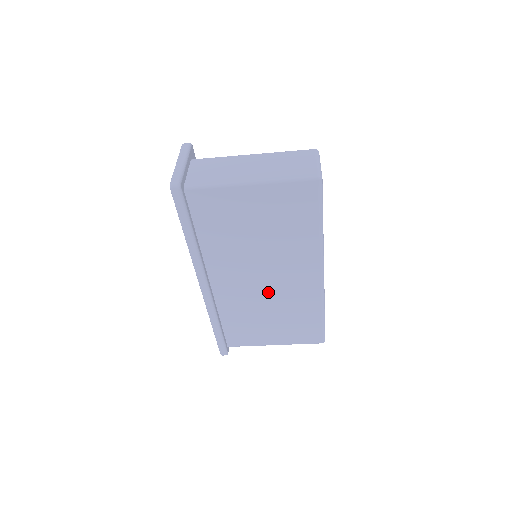
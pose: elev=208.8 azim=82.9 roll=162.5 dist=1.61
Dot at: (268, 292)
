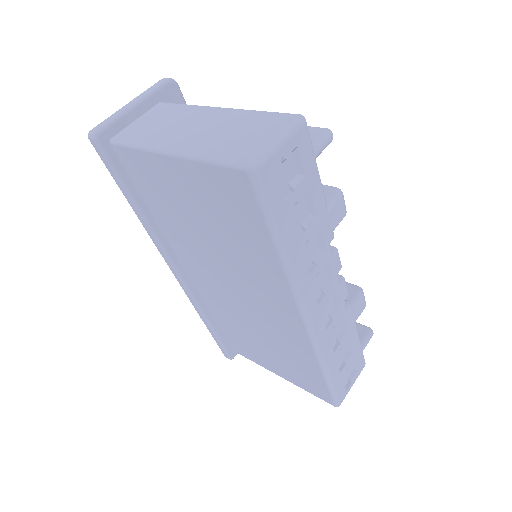
Dot at: (248, 311)
